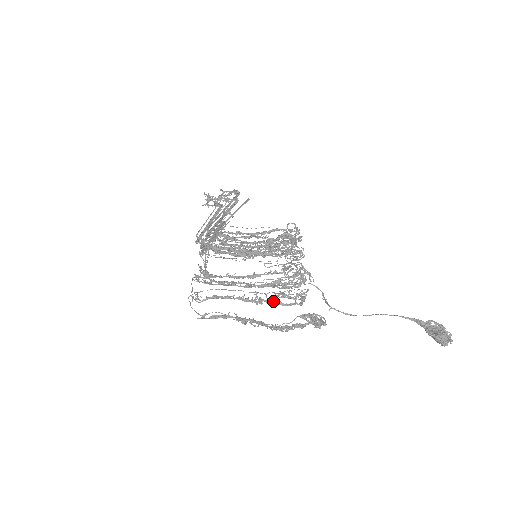
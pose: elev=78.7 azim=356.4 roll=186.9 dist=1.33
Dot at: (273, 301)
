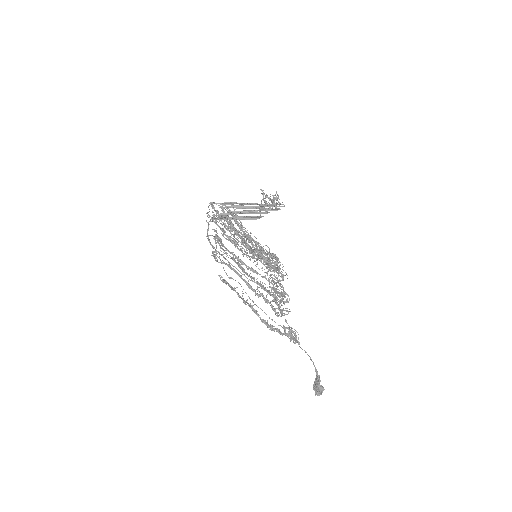
Dot at: (270, 302)
